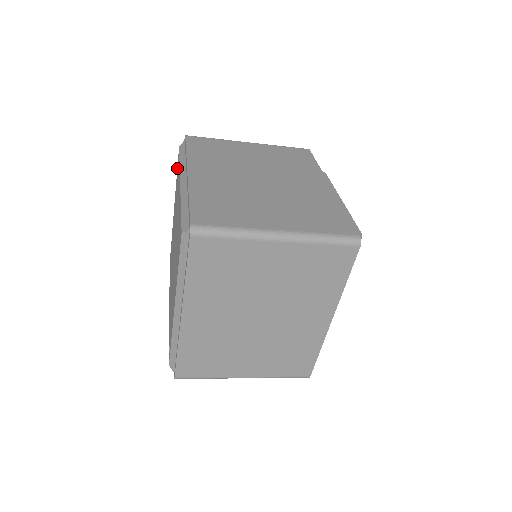
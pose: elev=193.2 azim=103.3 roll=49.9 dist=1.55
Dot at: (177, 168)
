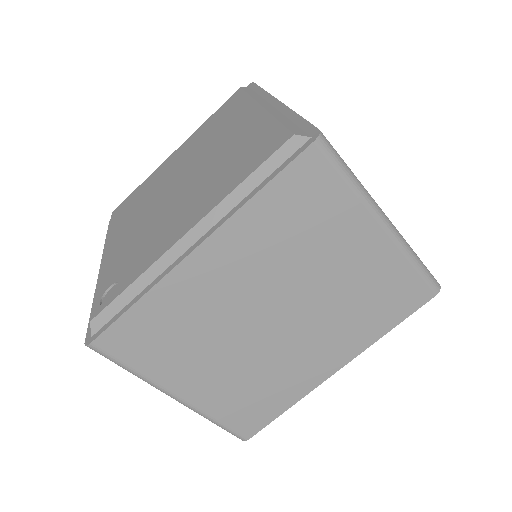
Dot at: (221, 107)
